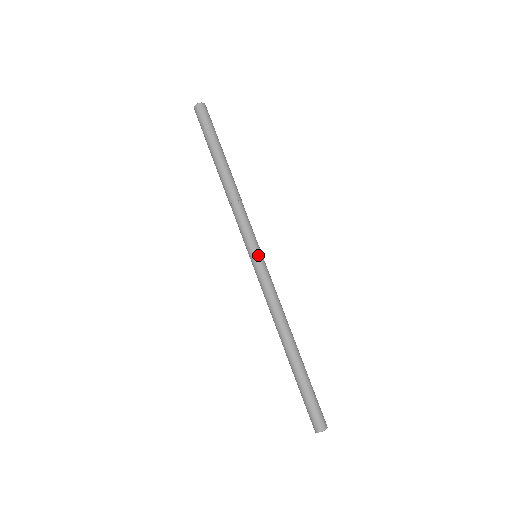
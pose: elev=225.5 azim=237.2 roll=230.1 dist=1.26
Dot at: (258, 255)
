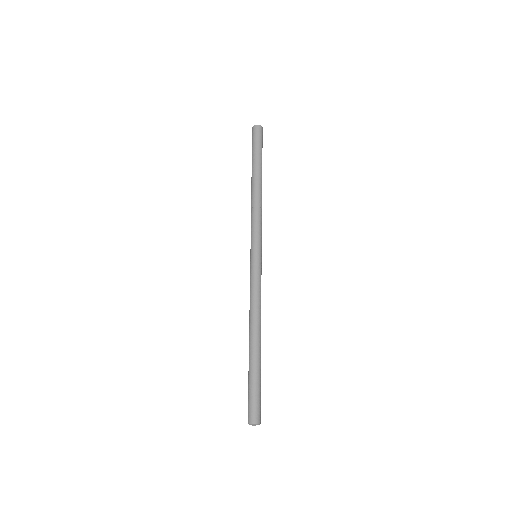
Dot at: (259, 255)
